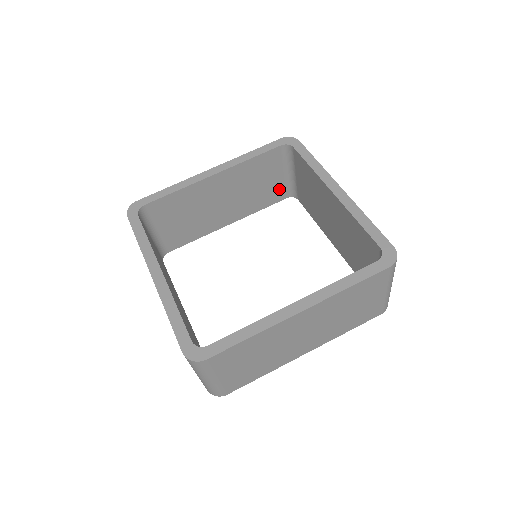
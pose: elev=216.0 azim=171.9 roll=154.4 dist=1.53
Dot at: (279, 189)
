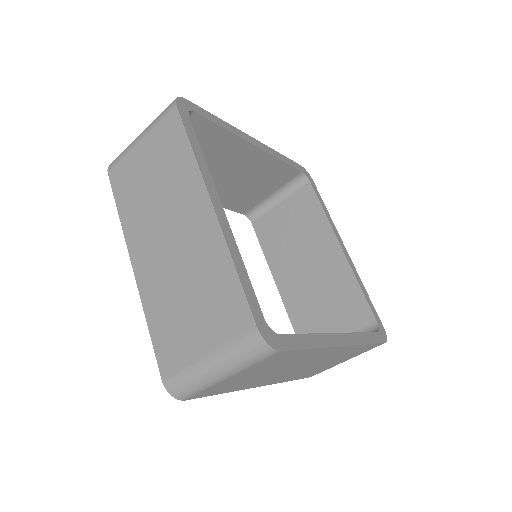
Dot at: (252, 202)
